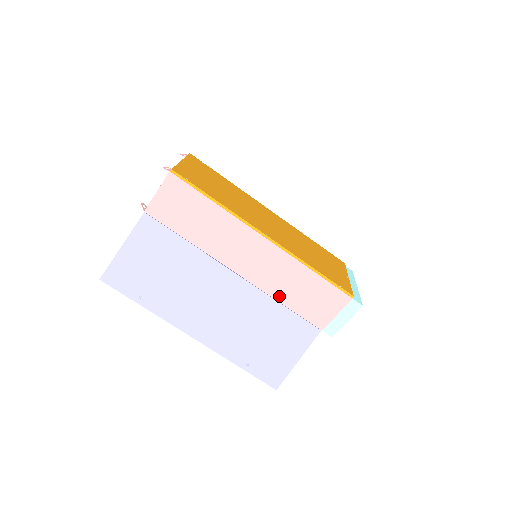
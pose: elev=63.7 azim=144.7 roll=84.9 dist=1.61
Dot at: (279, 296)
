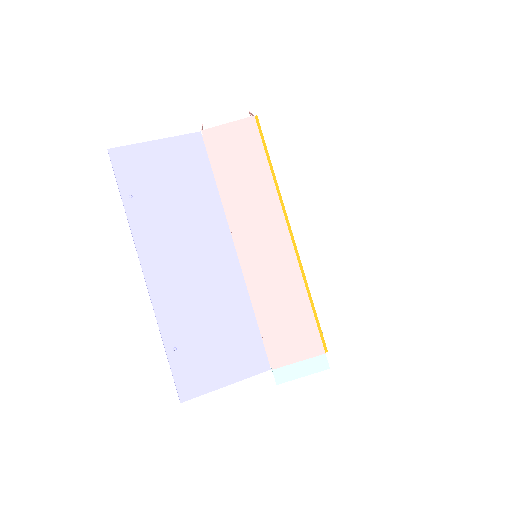
Dot at: (258, 301)
